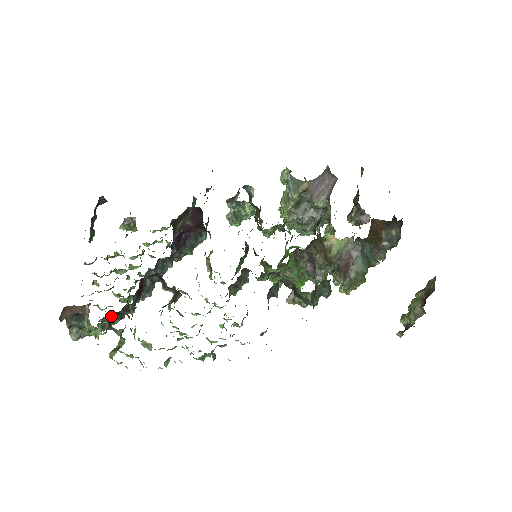
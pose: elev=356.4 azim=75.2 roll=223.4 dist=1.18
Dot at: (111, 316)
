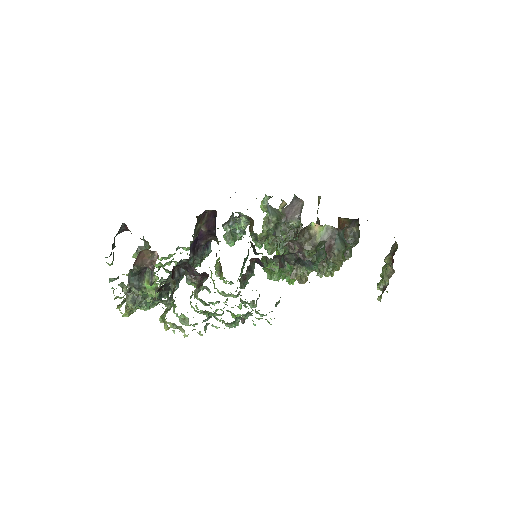
Dot at: occluded
